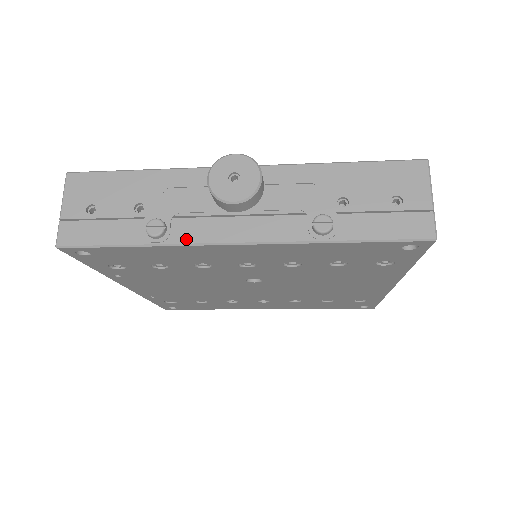
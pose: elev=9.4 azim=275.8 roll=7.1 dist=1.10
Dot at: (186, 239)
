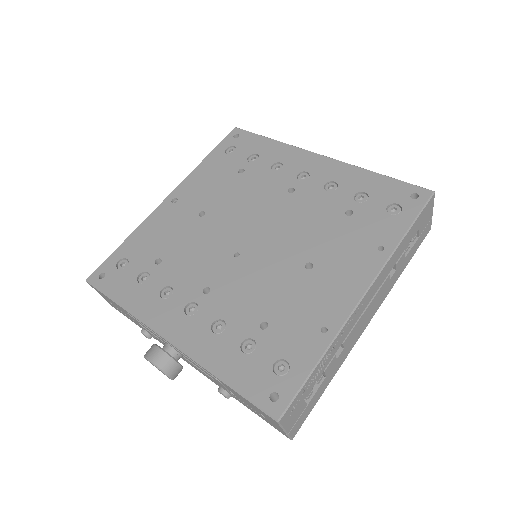
Dot at: occluded
